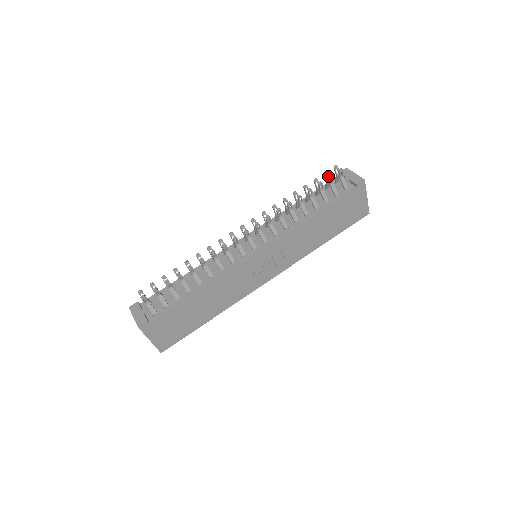
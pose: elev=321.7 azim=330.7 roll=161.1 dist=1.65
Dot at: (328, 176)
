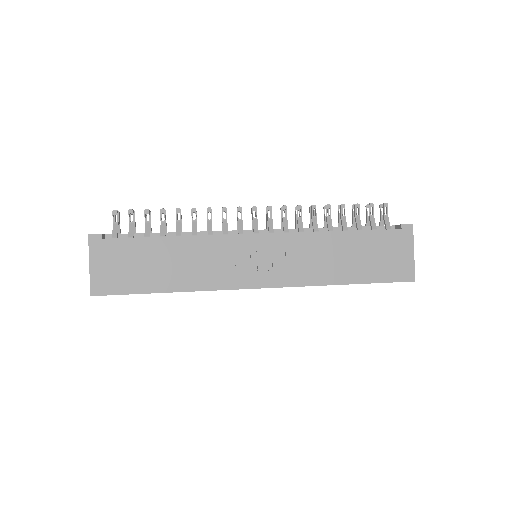
Dot at: (369, 203)
